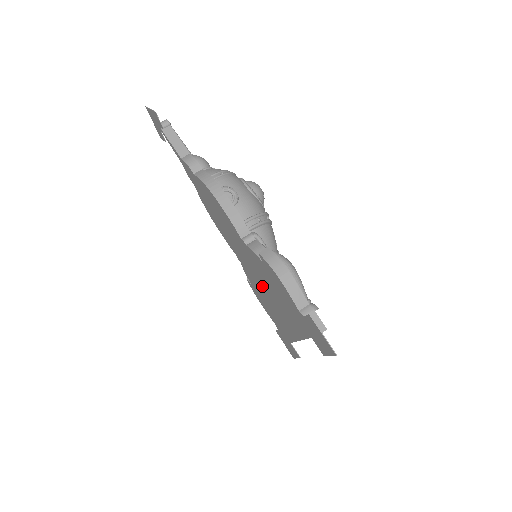
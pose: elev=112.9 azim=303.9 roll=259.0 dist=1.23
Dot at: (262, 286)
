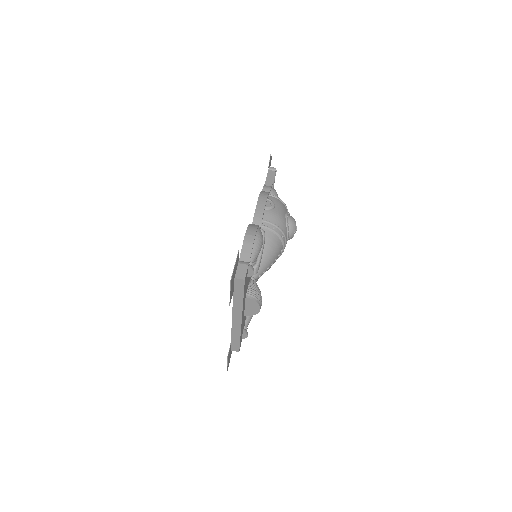
Dot at: occluded
